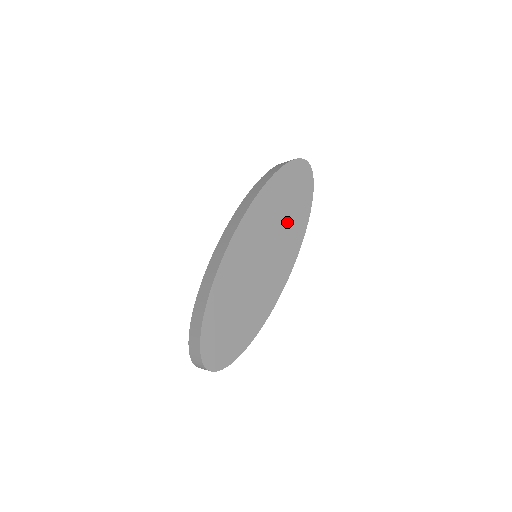
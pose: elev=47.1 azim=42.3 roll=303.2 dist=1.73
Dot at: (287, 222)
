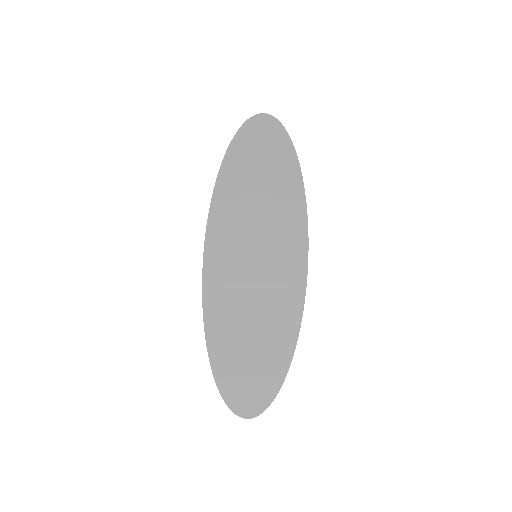
Dot at: (270, 196)
